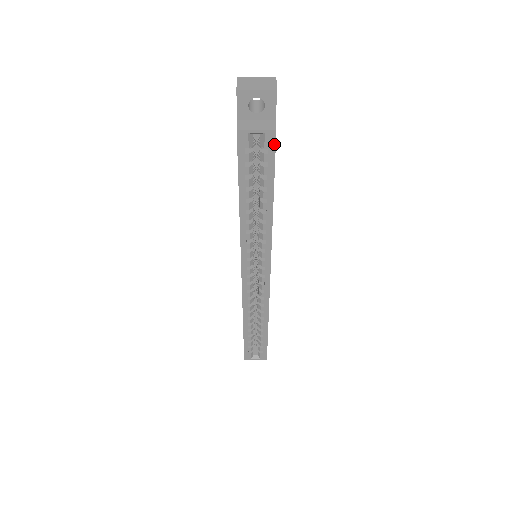
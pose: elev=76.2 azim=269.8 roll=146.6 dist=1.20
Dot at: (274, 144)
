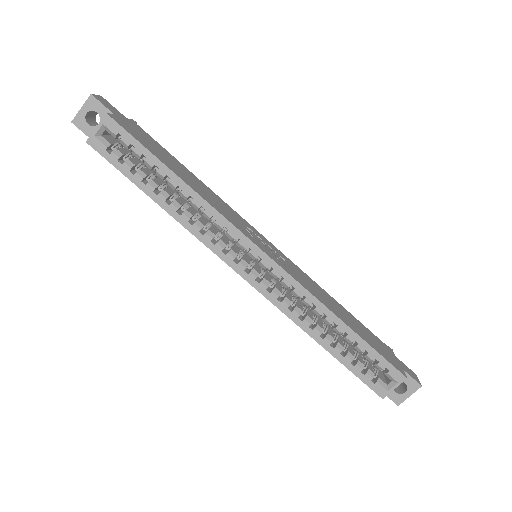
Dot at: (118, 125)
